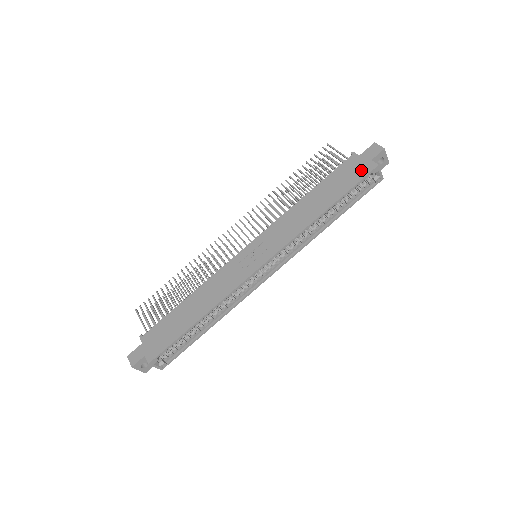
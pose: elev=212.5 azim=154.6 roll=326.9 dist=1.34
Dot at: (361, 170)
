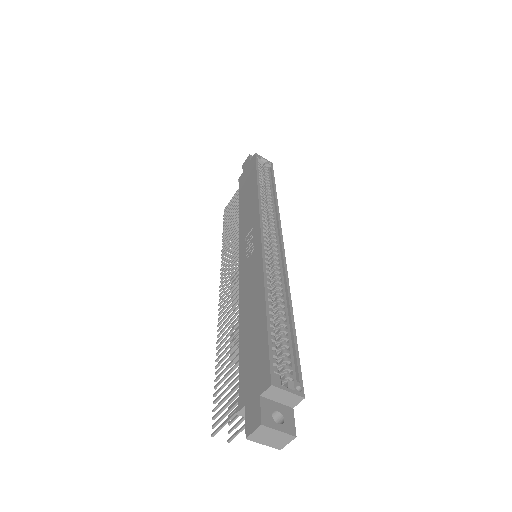
Dot at: (250, 166)
